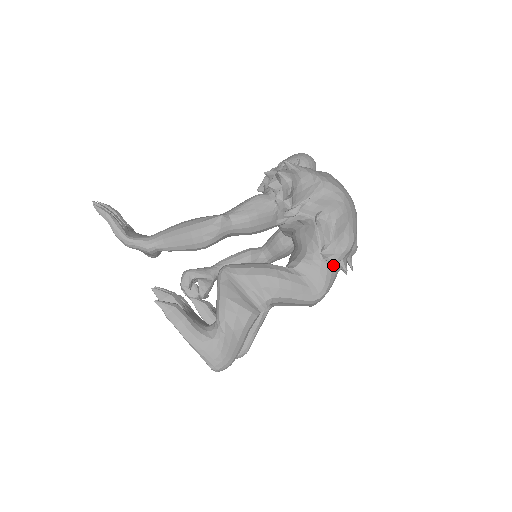
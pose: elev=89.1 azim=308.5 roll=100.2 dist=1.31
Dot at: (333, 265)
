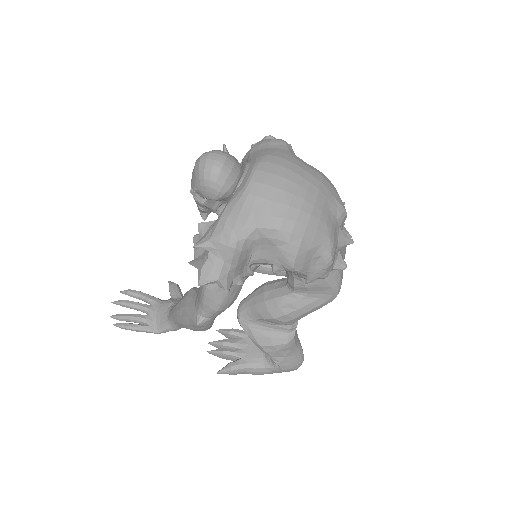
Dot at: occluded
